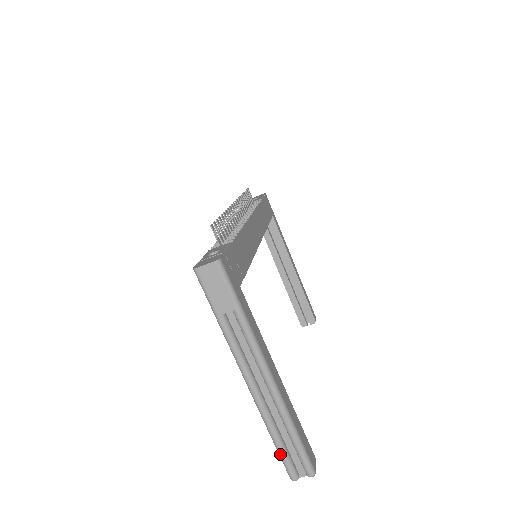
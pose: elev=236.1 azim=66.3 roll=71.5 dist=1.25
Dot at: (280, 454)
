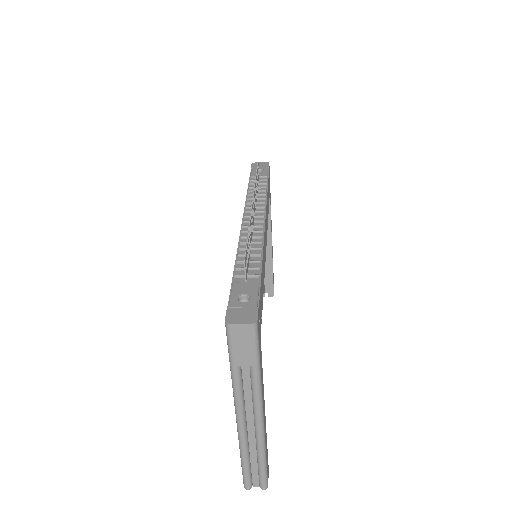
Dot at: (244, 471)
